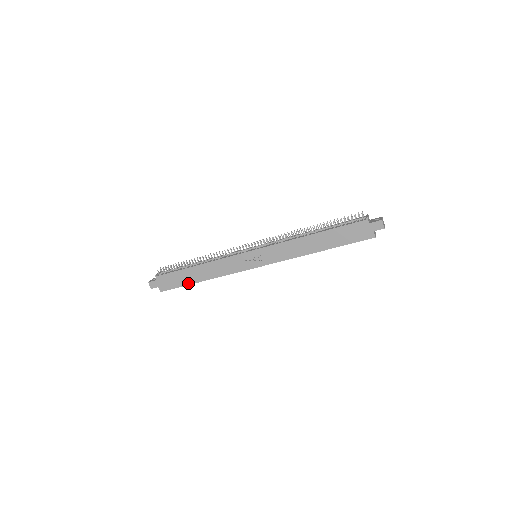
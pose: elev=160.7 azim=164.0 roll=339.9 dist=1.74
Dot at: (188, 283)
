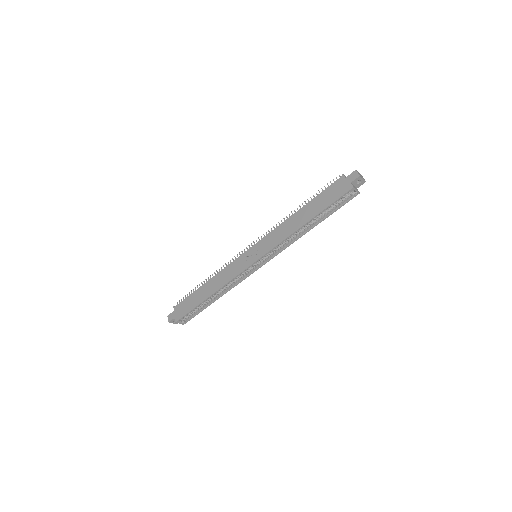
Dot at: (198, 303)
